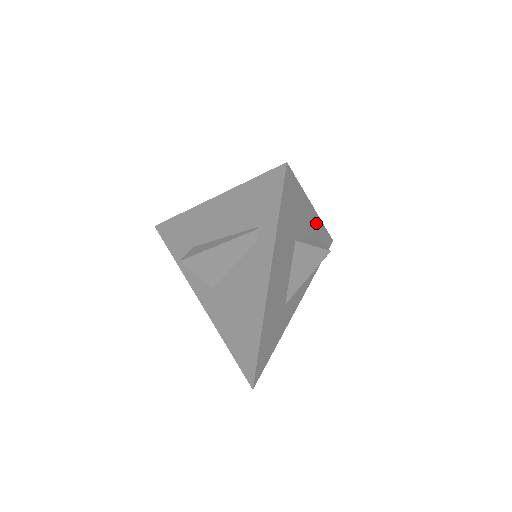
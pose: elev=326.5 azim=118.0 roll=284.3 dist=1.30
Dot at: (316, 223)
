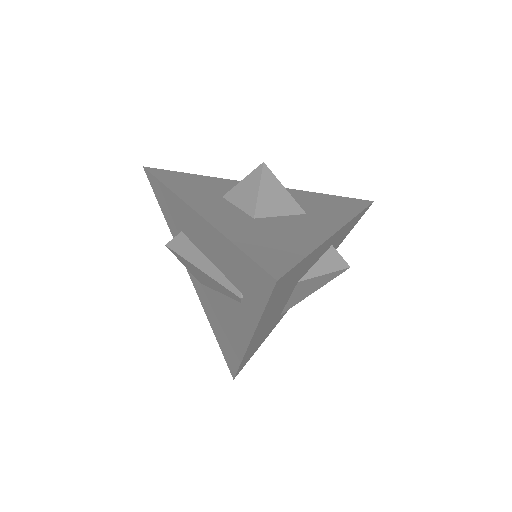
Dot at: (340, 231)
